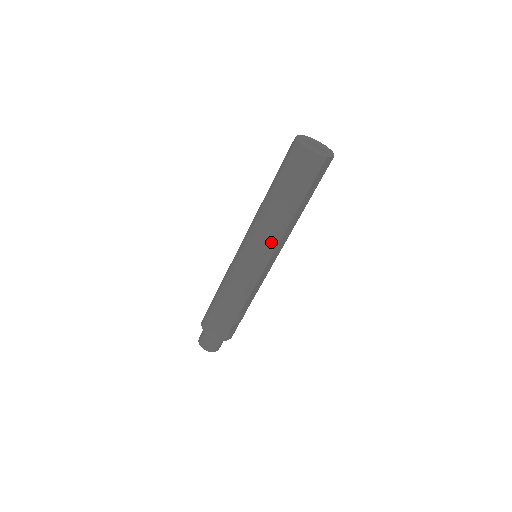
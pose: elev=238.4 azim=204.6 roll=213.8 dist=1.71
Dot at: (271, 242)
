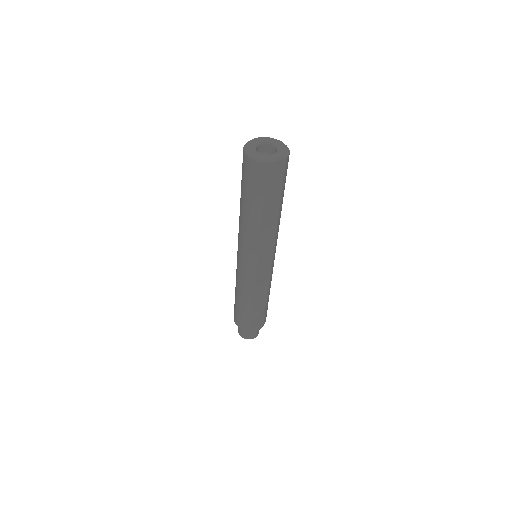
Dot at: (250, 246)
